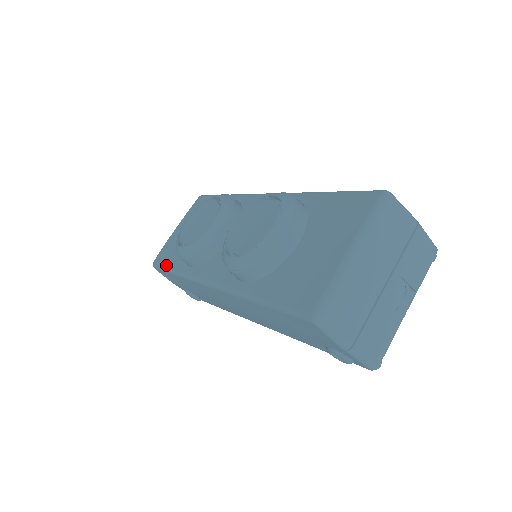
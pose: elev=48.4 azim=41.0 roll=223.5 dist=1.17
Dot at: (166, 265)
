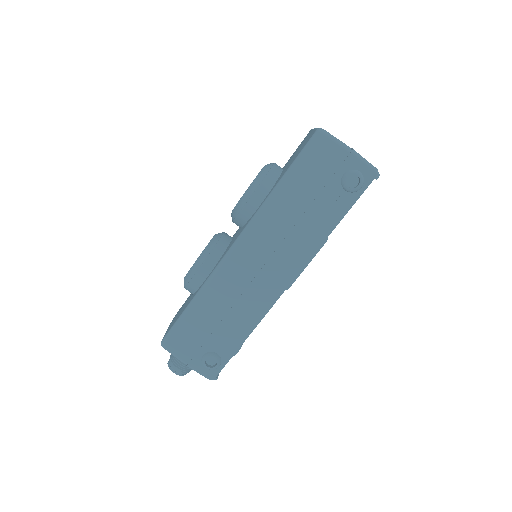
Dot at: (179, 315)
